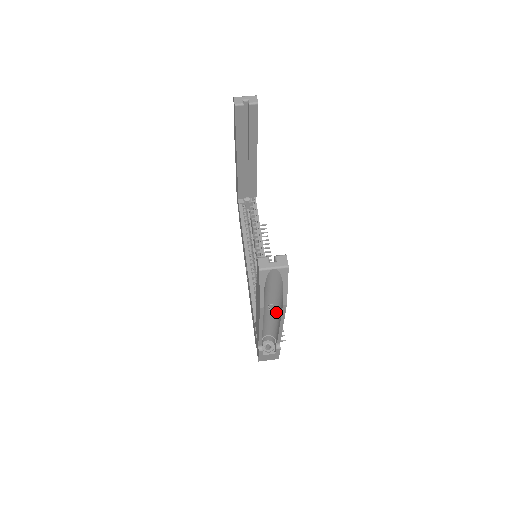
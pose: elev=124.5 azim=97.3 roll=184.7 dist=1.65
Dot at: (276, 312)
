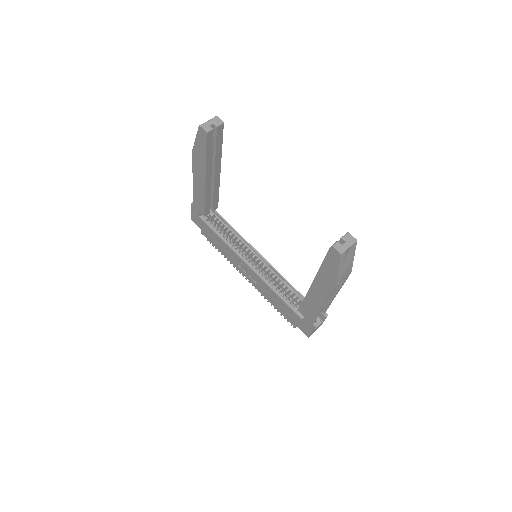
Dot at: occluded
